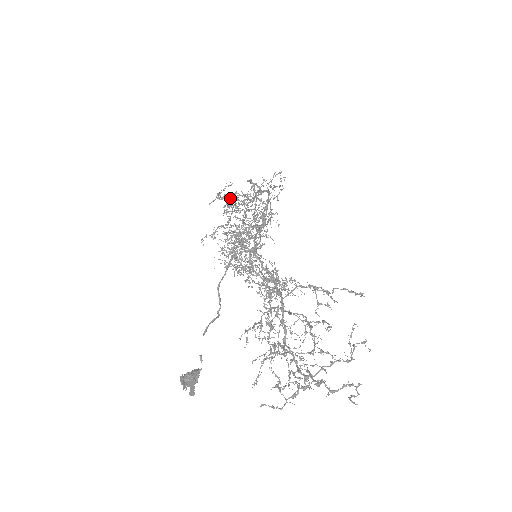
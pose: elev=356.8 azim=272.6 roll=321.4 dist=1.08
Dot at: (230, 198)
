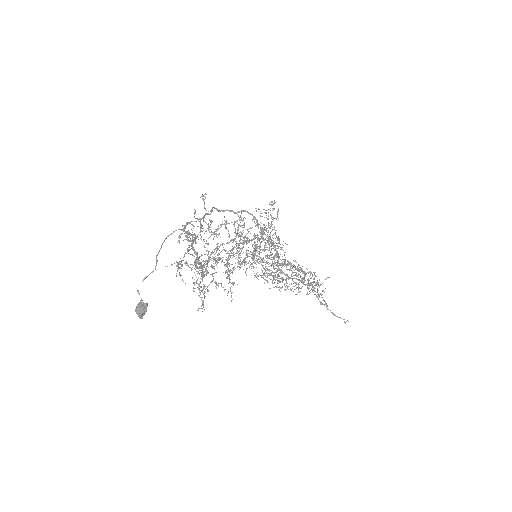
Dot at: occluded
